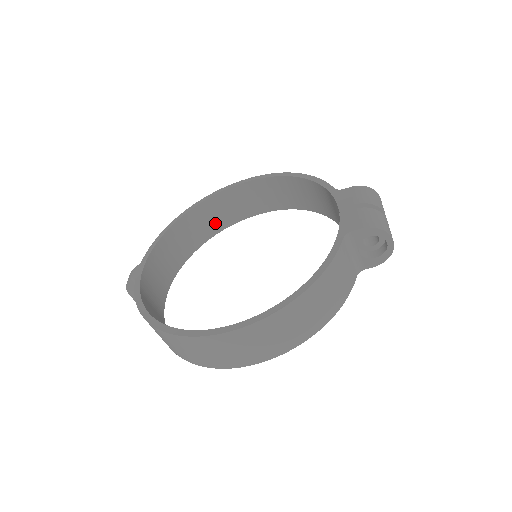
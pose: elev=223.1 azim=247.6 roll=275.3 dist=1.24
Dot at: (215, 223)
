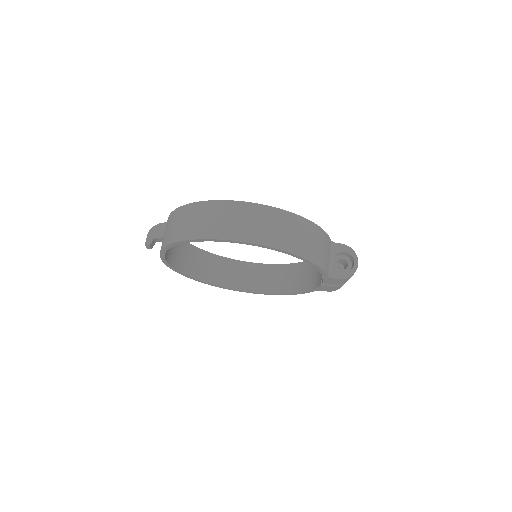
Dot at: (212, 275)
